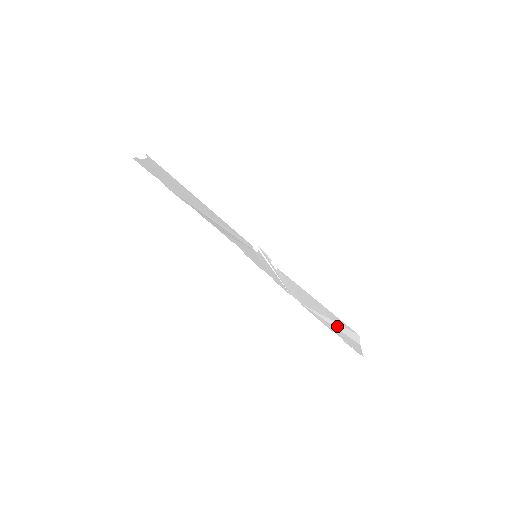
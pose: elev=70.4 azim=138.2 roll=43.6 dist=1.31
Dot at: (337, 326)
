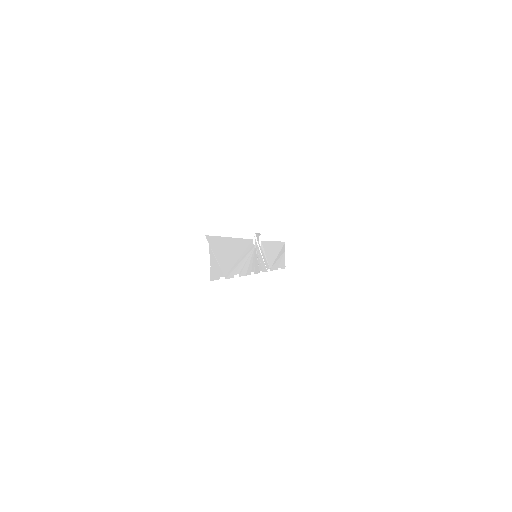
Dot at: (279, 255)
